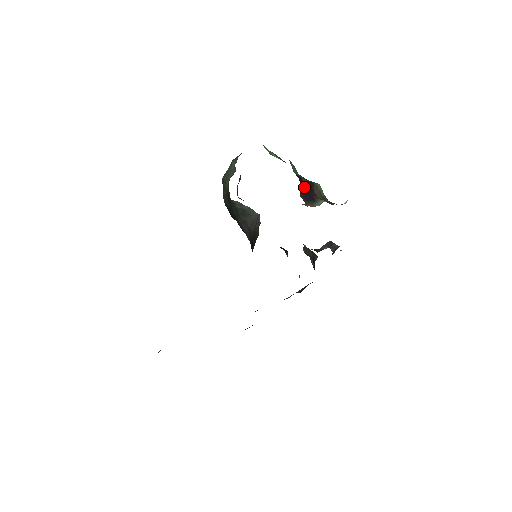
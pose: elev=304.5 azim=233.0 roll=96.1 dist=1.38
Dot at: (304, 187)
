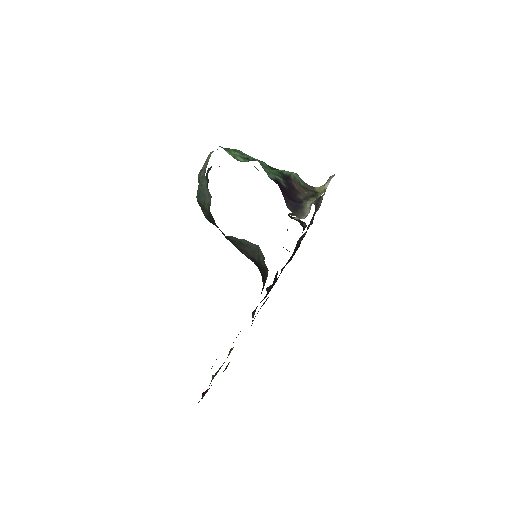
Dot at: (286, 192)
